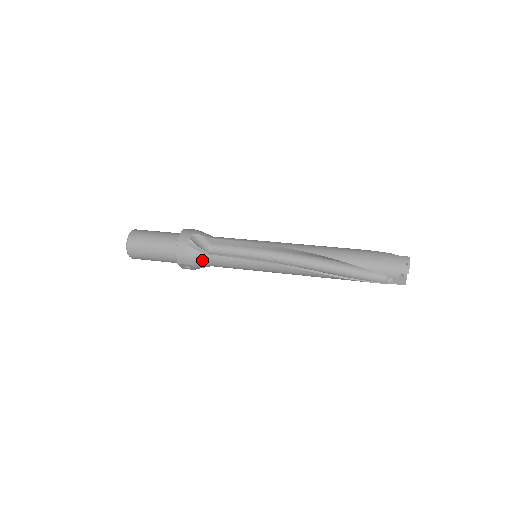
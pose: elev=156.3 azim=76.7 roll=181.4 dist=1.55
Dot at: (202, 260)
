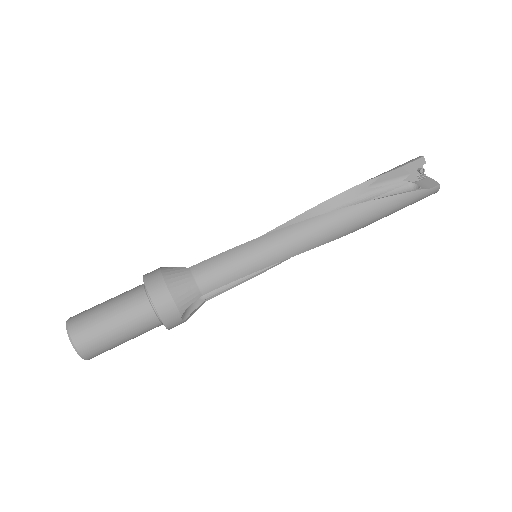
Dot at: occluded
